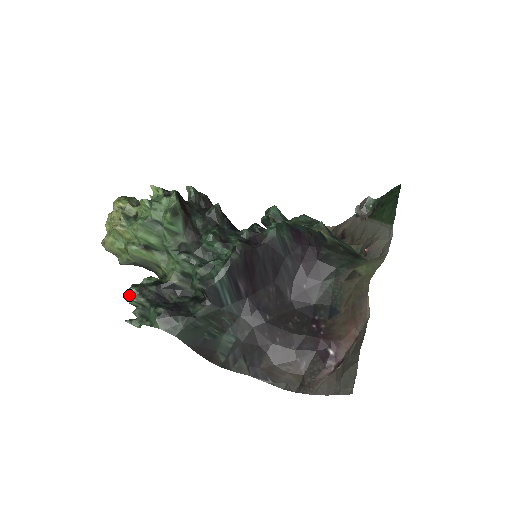
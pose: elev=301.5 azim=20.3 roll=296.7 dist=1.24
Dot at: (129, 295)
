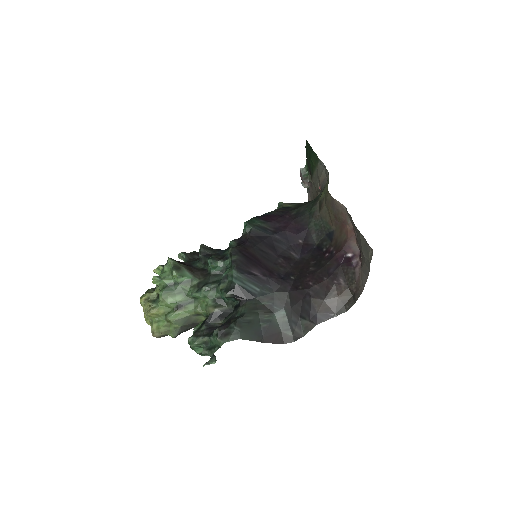
Dot at: (191, 344)
